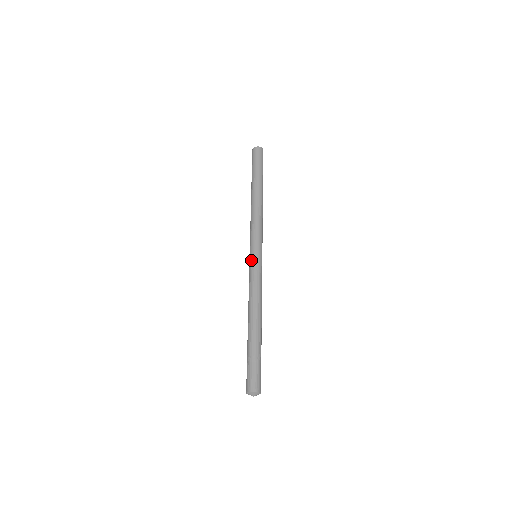
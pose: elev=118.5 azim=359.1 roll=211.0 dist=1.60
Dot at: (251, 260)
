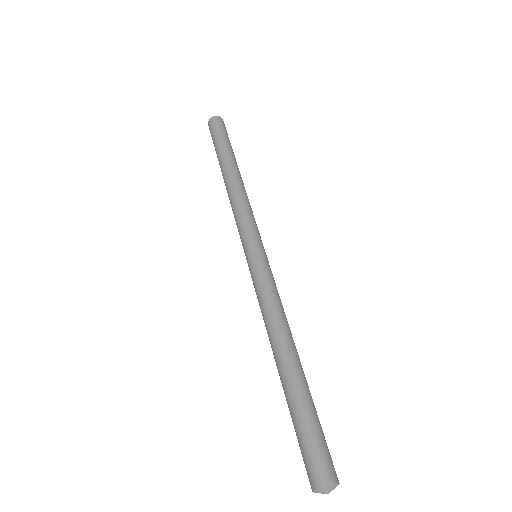
Dot at: occluded
